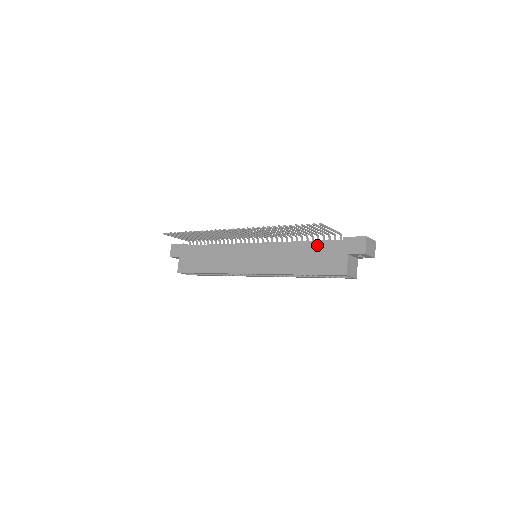
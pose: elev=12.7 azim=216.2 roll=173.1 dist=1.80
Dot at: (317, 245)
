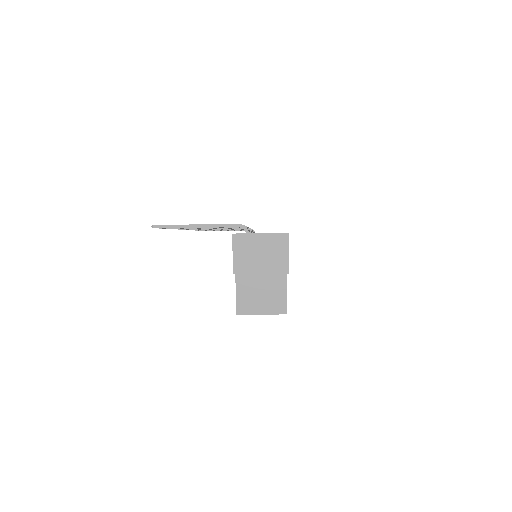
Dot at: occluded
